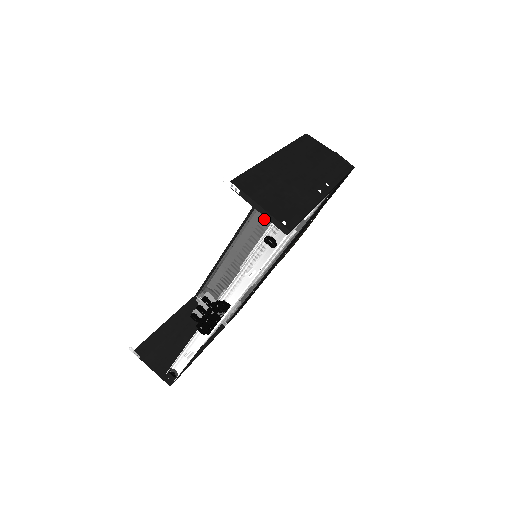
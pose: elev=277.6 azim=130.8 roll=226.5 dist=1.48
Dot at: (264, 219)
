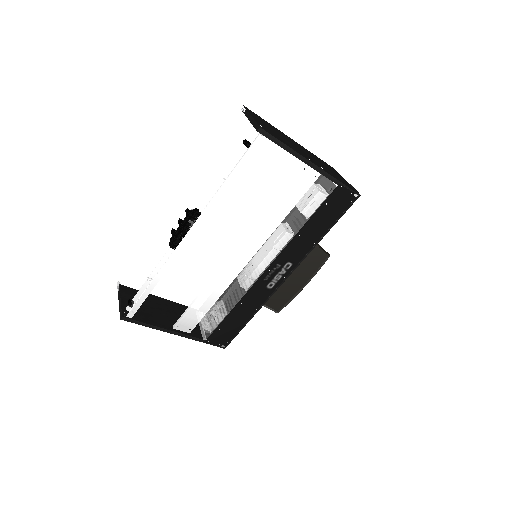
Dot at: (277, 227)
